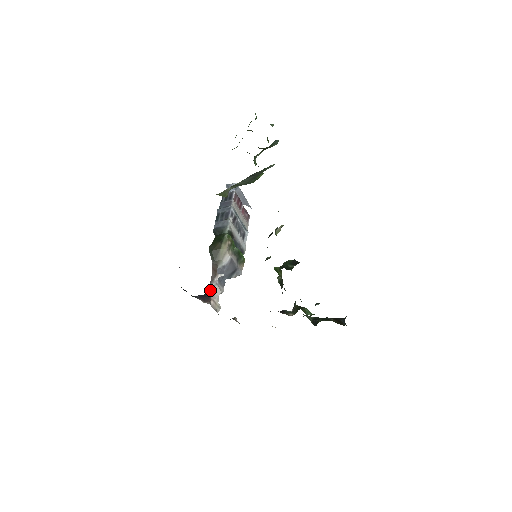
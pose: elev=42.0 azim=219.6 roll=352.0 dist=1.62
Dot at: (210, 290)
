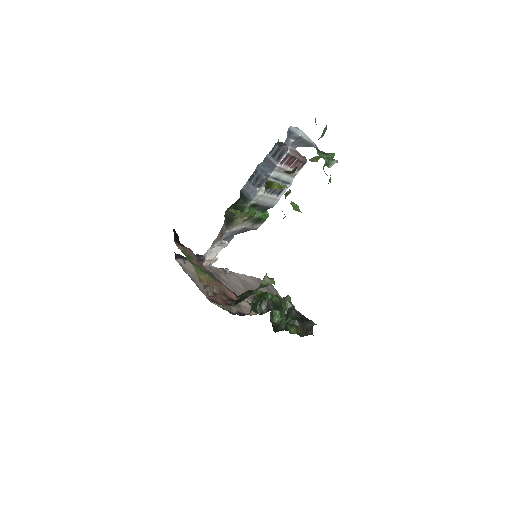
Dot at: (210, 249)
